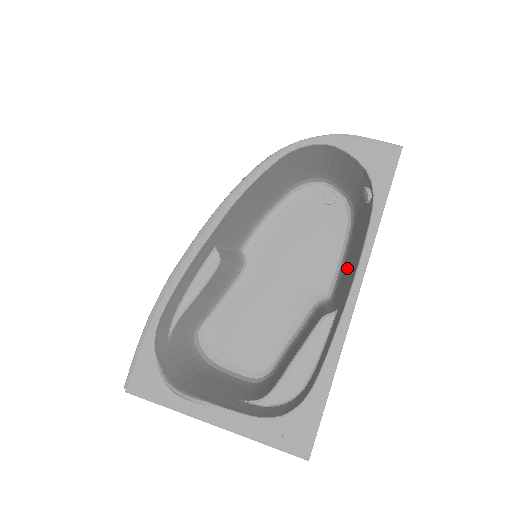
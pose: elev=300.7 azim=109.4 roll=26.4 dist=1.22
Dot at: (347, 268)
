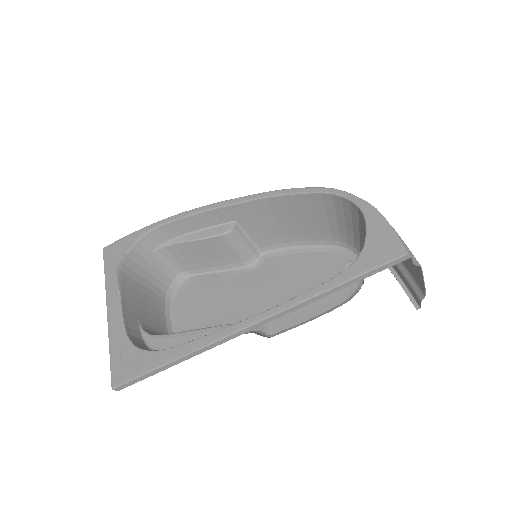
Dot at: occluded
